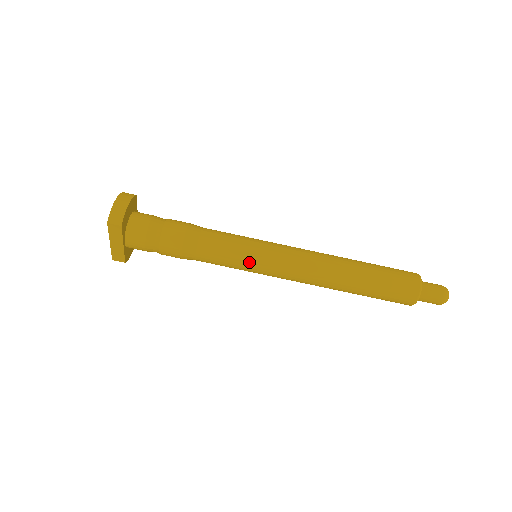
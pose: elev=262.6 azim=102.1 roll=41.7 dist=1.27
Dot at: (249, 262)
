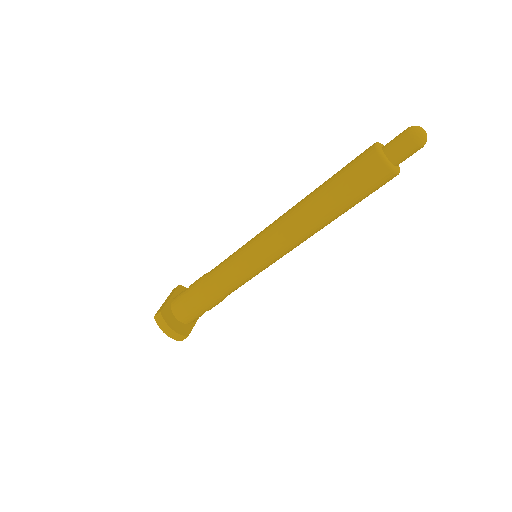
Dot at: occluded
